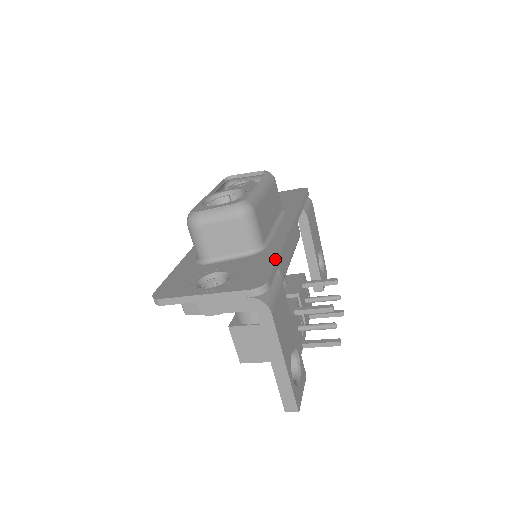
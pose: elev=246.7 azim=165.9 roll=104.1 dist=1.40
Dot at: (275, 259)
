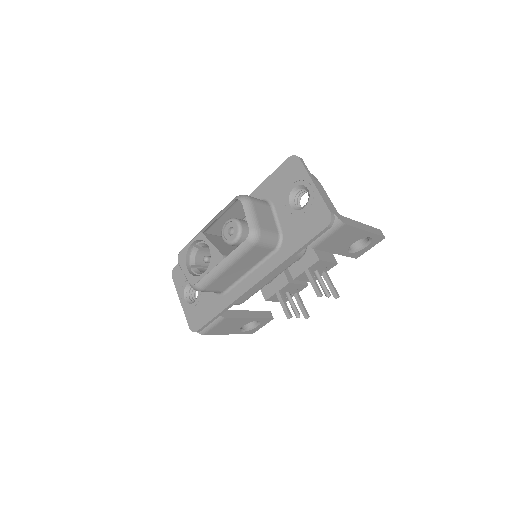
Dot at: (214, 316)
